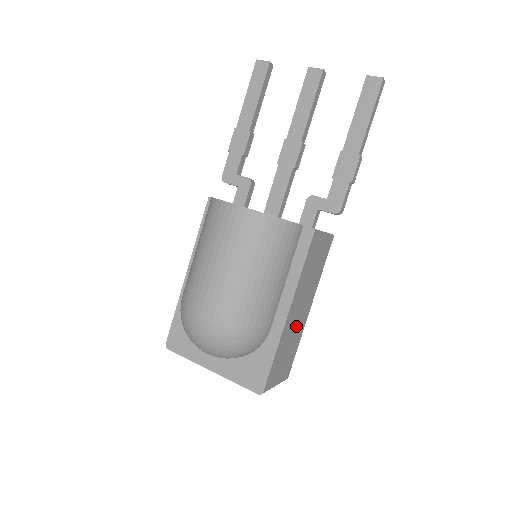
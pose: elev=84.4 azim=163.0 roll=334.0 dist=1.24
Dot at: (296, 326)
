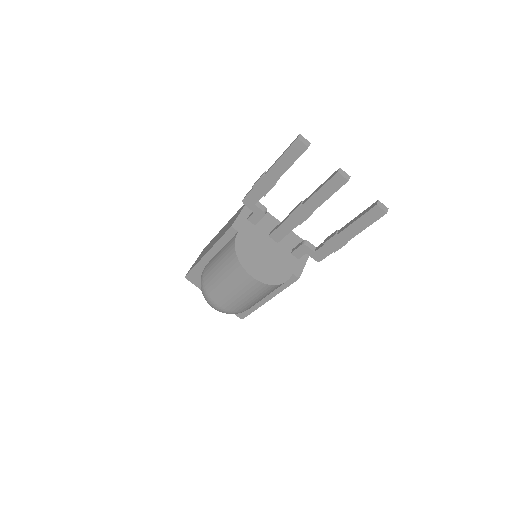
Dot at: occluded
